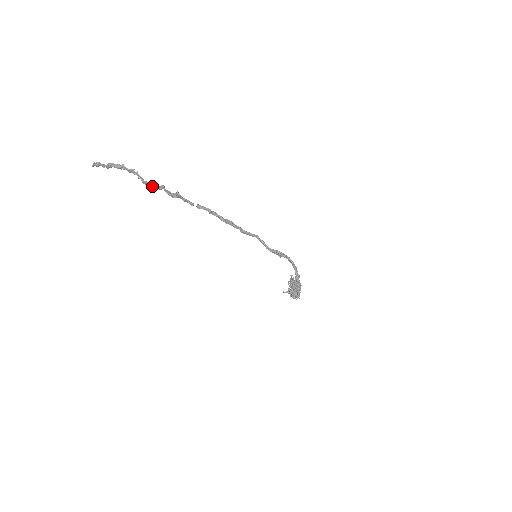
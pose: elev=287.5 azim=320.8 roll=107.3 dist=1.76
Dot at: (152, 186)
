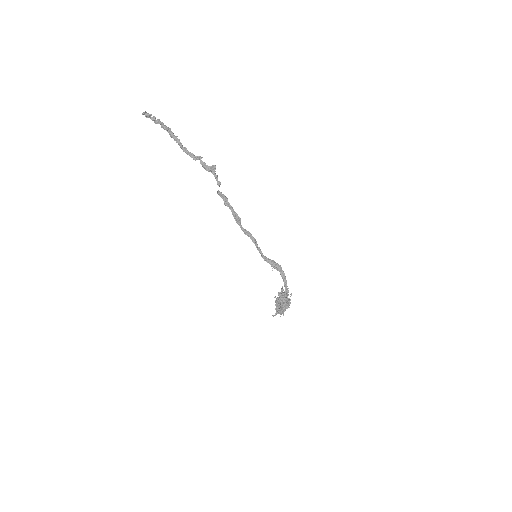
Dot at: (189, 154)
